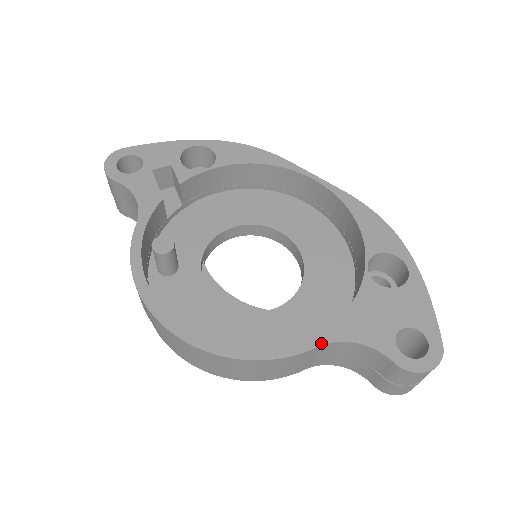
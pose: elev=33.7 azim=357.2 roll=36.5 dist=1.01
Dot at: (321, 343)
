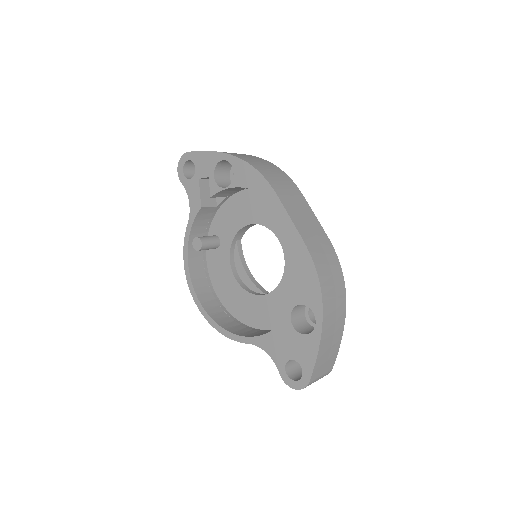
Dot at: (250, 343)
